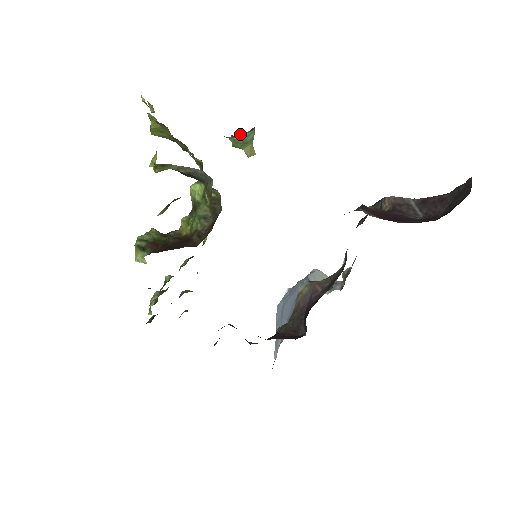
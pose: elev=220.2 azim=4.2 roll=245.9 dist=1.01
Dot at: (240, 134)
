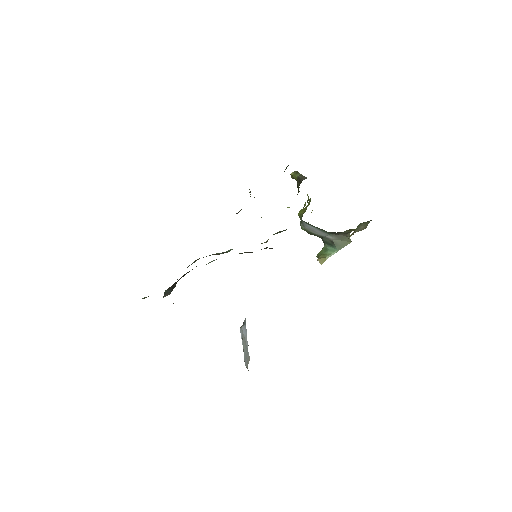
Dot at: (329, 246)
